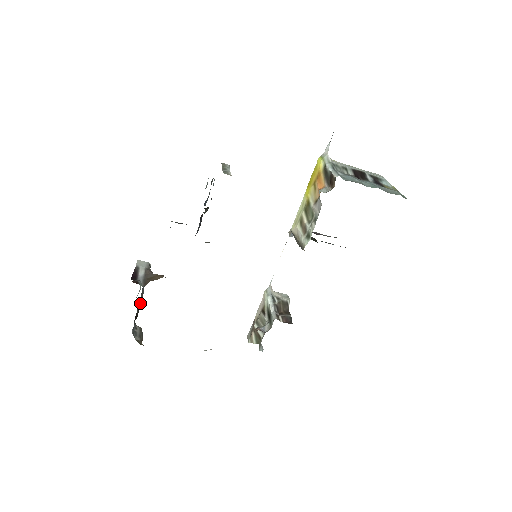
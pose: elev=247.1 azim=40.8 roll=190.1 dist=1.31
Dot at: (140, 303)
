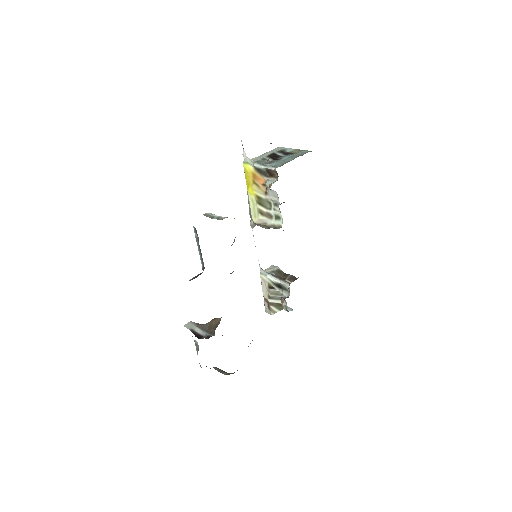
Dot at: occluded
